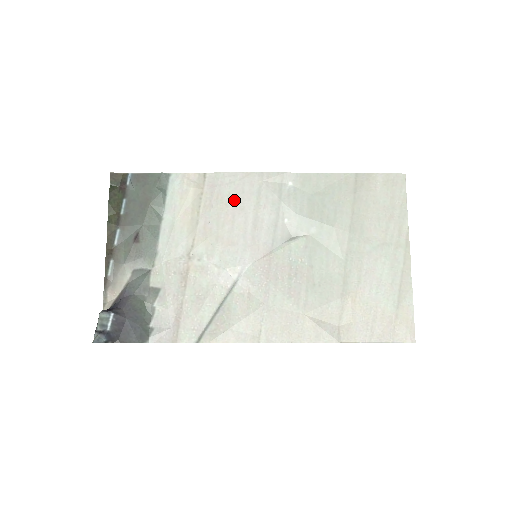
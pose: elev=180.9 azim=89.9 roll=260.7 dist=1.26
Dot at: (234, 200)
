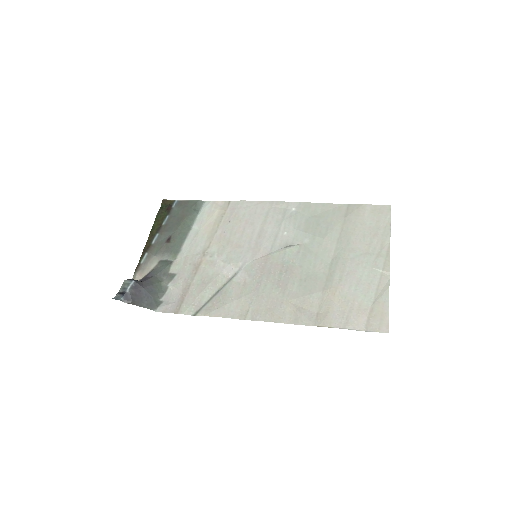
Dot at: (247, 218)
